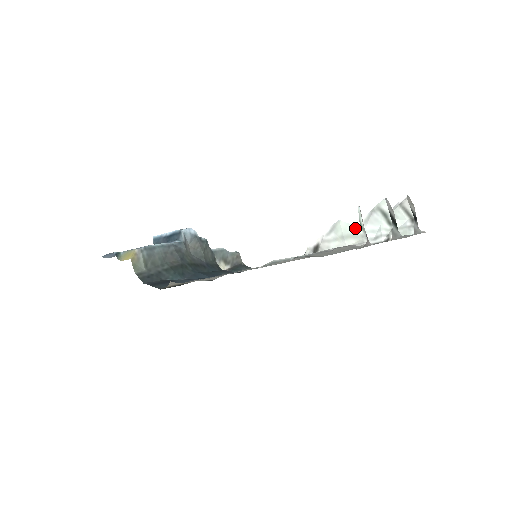
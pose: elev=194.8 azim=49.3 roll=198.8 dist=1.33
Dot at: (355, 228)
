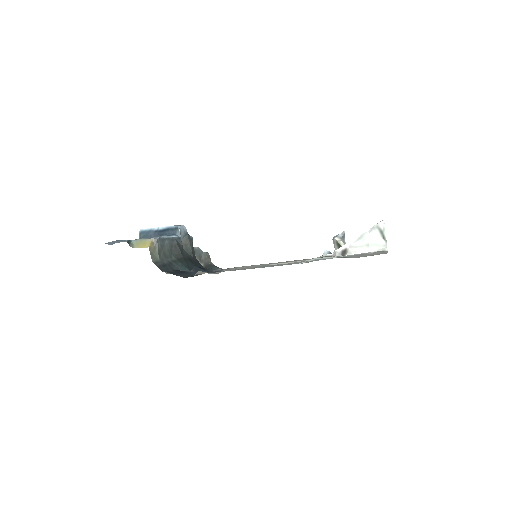
Dot at: (379, 239)
